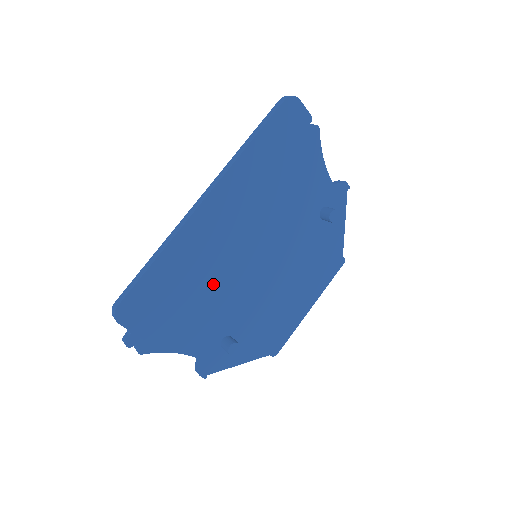
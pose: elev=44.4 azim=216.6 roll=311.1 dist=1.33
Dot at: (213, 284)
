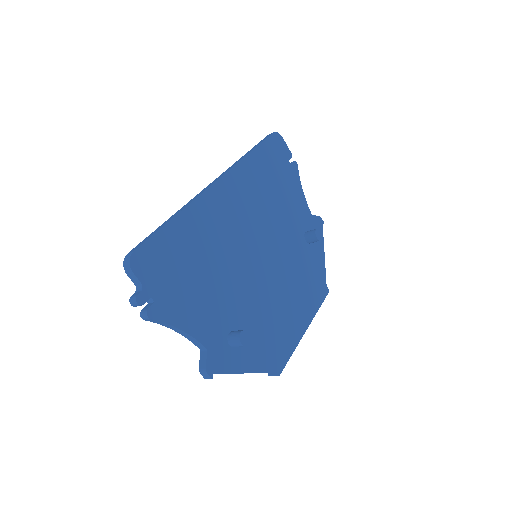
Dot at: (221, 266)
